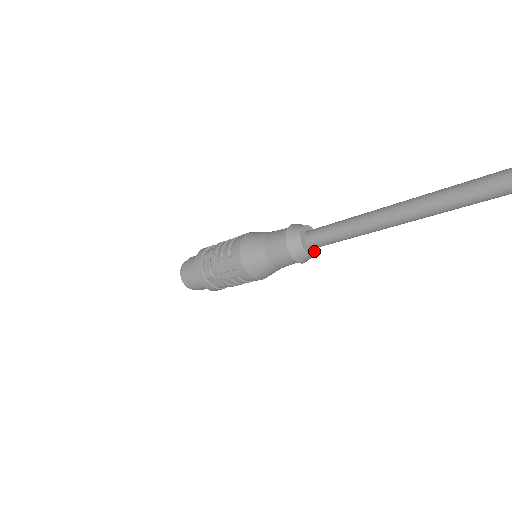
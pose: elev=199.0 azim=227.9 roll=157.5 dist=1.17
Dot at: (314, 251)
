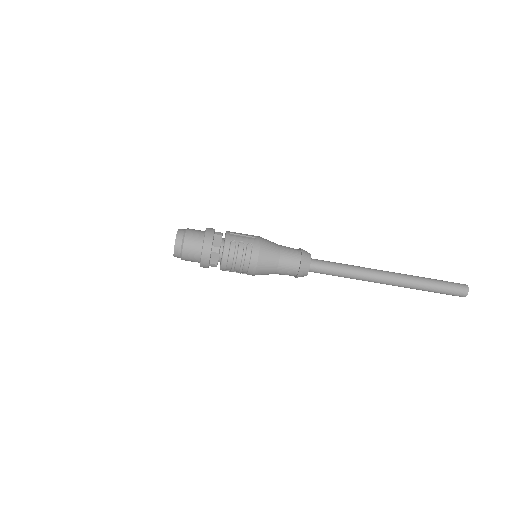
Dot at: (308, 270)
